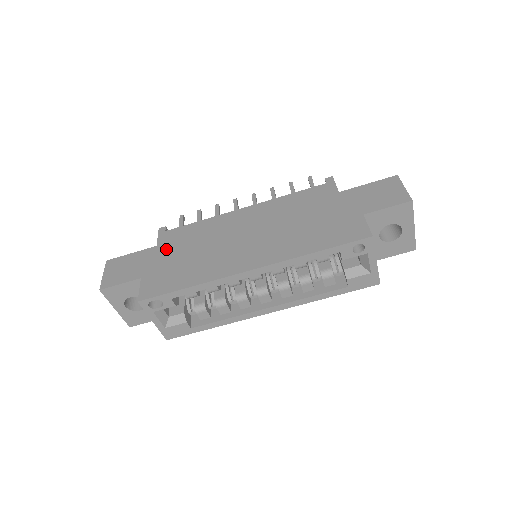
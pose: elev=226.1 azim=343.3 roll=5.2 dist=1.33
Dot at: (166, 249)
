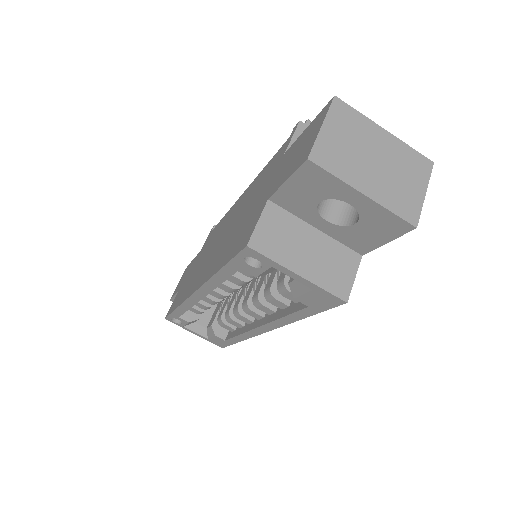
Dot at: (199, 256)
